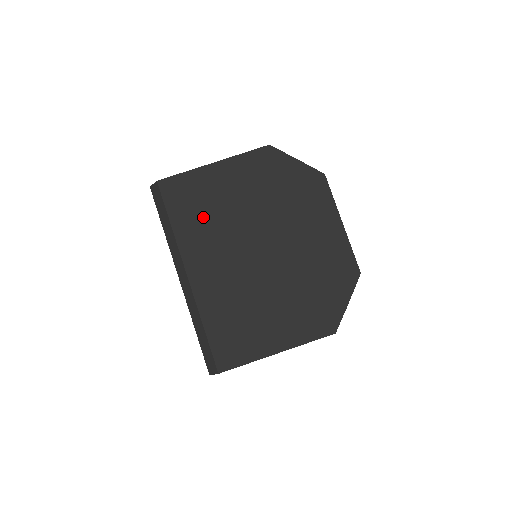
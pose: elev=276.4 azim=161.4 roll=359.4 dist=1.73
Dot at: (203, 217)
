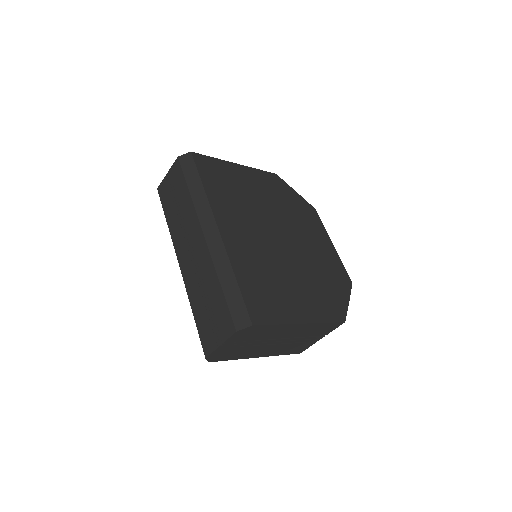
Dot at: (231, 193)
